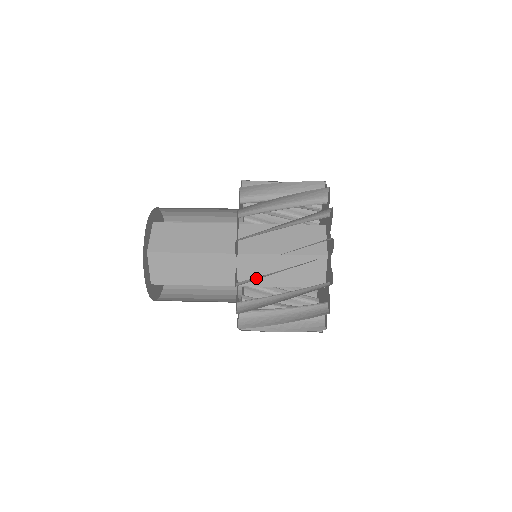
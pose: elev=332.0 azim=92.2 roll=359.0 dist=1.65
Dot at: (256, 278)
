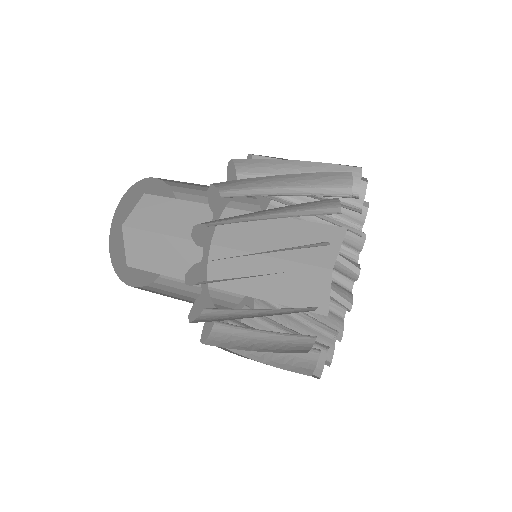
Dot at: (220, 280)
